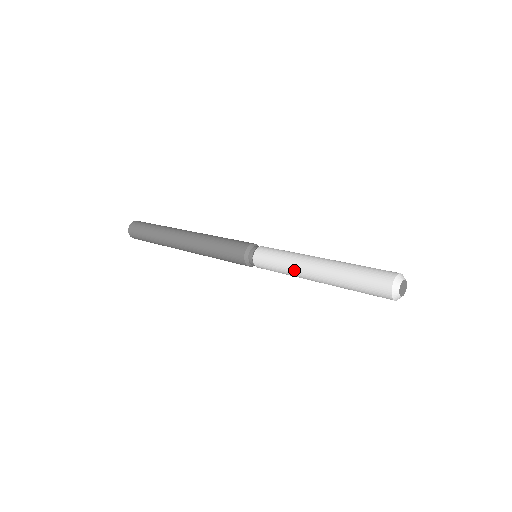
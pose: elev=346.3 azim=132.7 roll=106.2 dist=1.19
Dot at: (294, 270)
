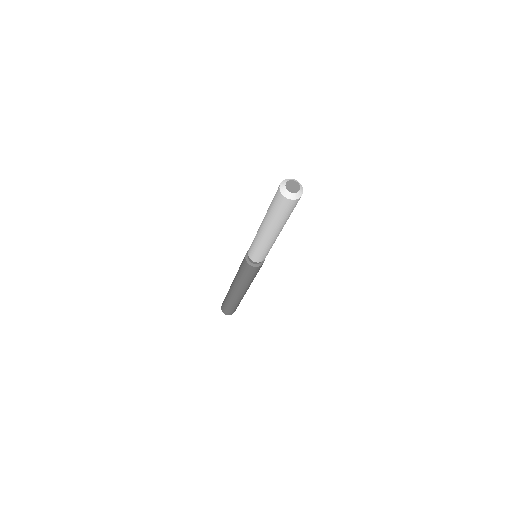
Dot at: (259, 240)
